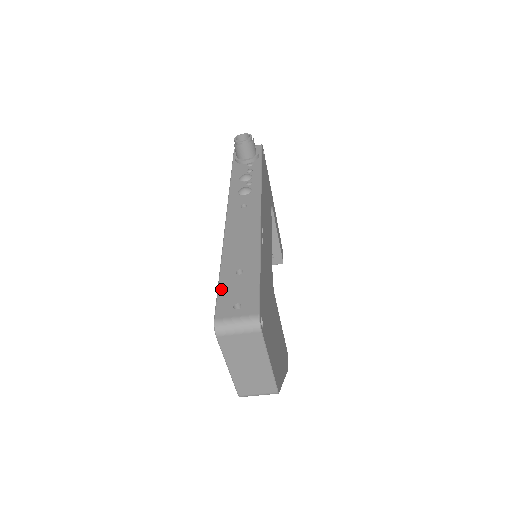
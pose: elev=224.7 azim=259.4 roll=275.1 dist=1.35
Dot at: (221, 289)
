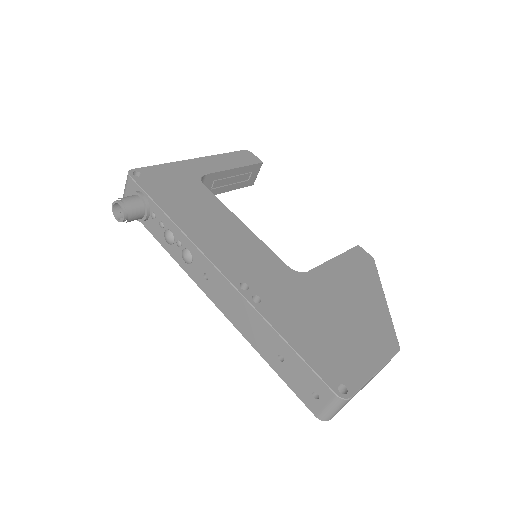
Dot at: (289, 385)
